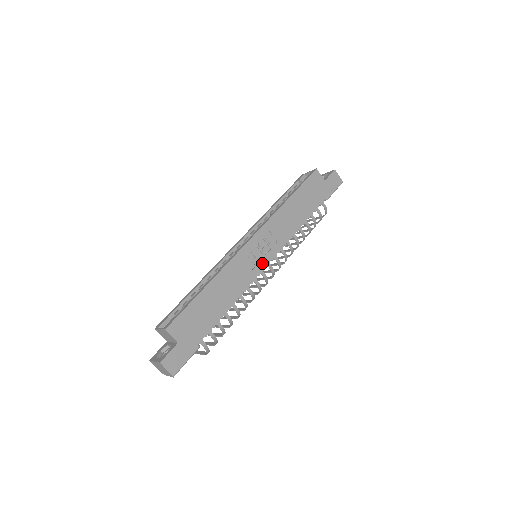
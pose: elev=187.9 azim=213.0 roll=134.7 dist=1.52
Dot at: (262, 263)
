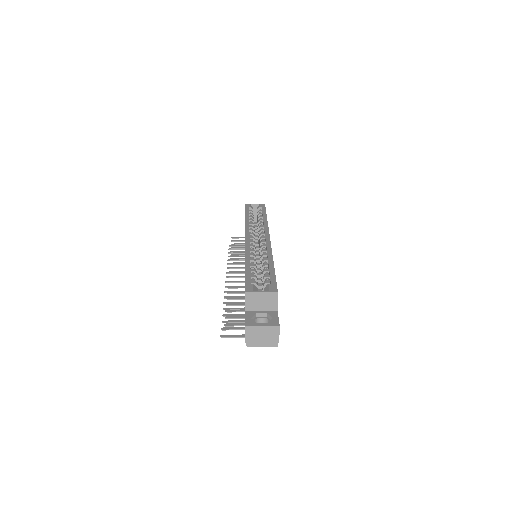
Dot at: occluded
